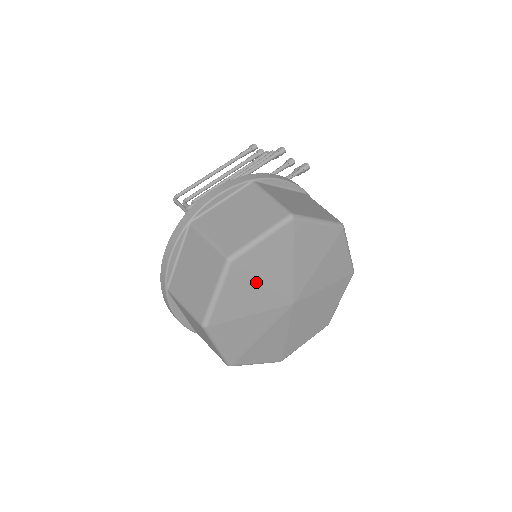
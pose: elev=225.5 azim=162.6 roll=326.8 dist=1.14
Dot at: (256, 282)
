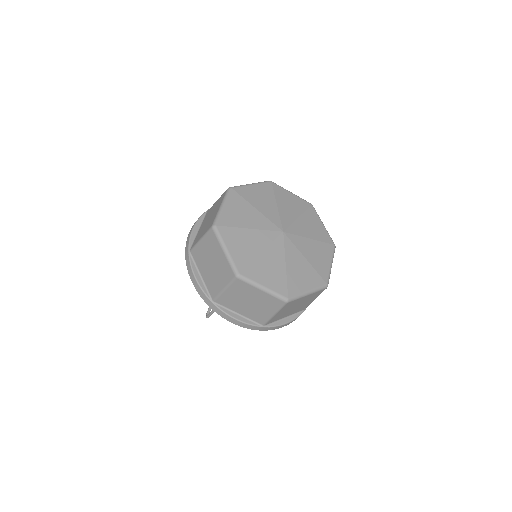
Dot at: (243, 230)
